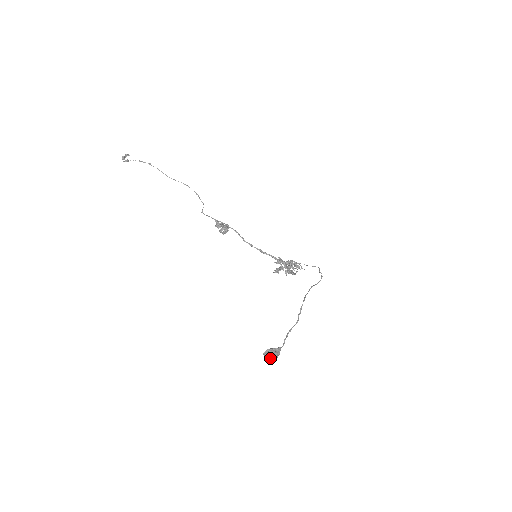
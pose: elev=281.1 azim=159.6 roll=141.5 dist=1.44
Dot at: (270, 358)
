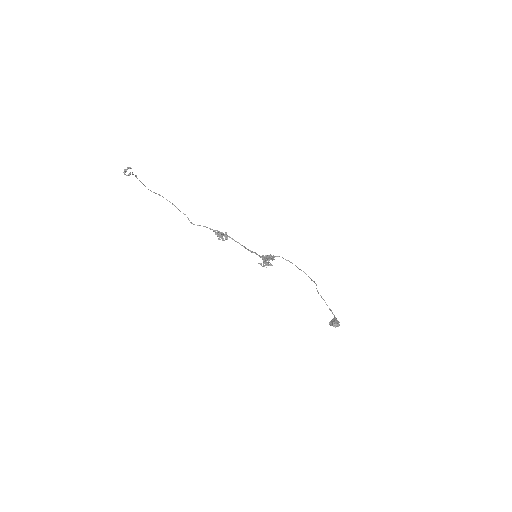
Dot at: (338, 326)
